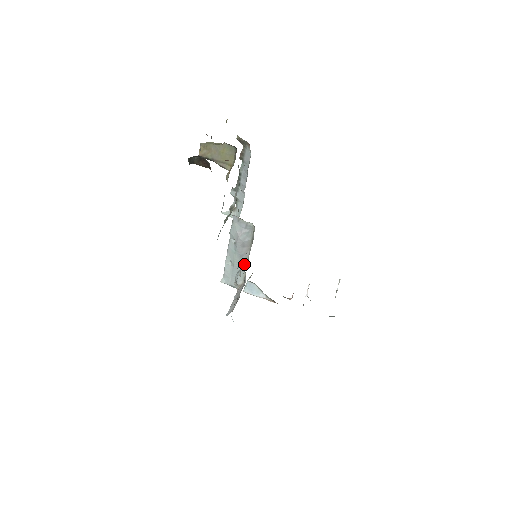
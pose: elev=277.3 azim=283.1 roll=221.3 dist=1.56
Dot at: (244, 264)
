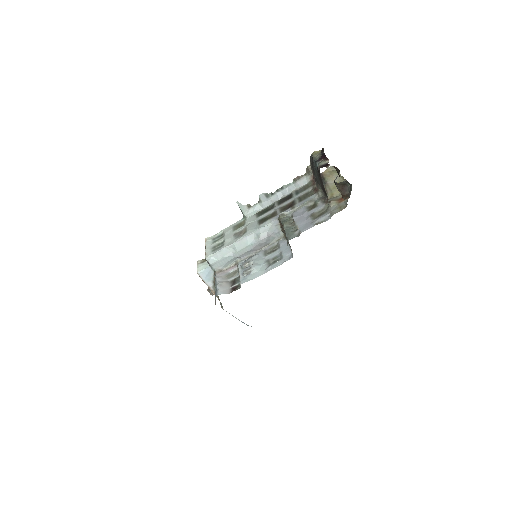
Dot at: (243, 257)
